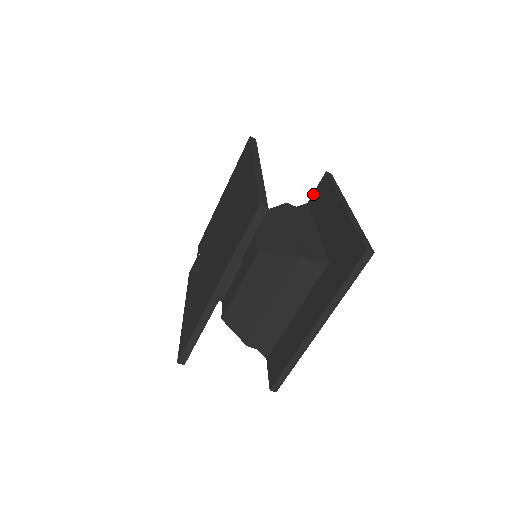
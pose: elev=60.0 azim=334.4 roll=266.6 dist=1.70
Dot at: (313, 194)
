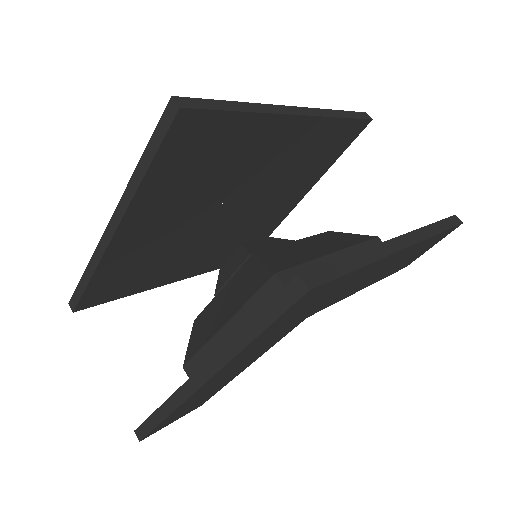
Dot at: occluded
